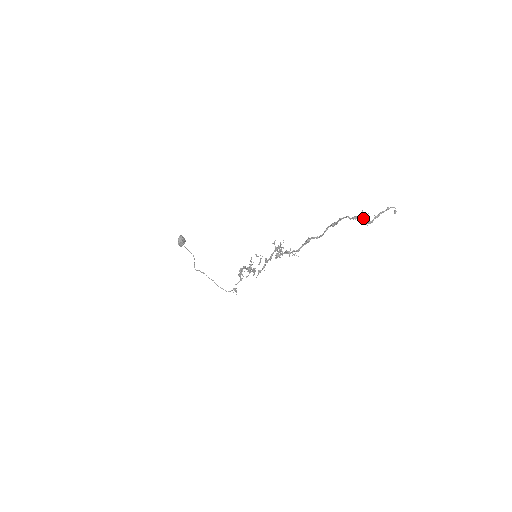
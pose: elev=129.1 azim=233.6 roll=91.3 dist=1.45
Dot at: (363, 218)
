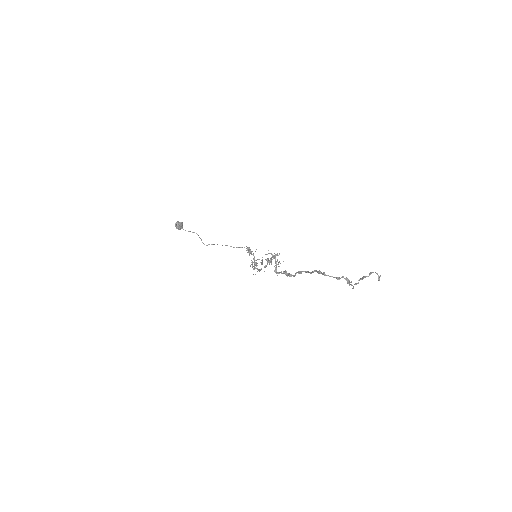
Dot at: (347, 283)
